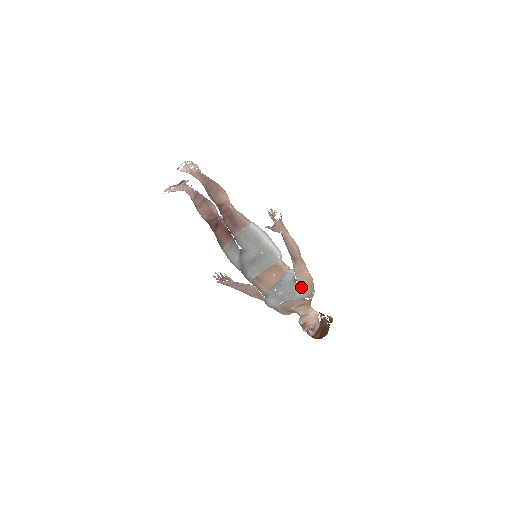
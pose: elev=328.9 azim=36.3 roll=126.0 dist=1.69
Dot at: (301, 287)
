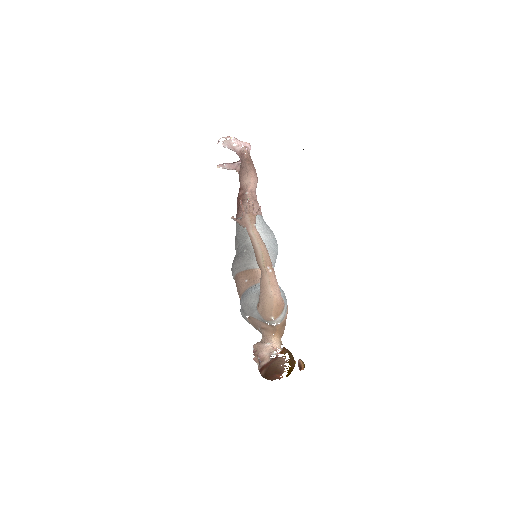
Dot at: (259, 305)
